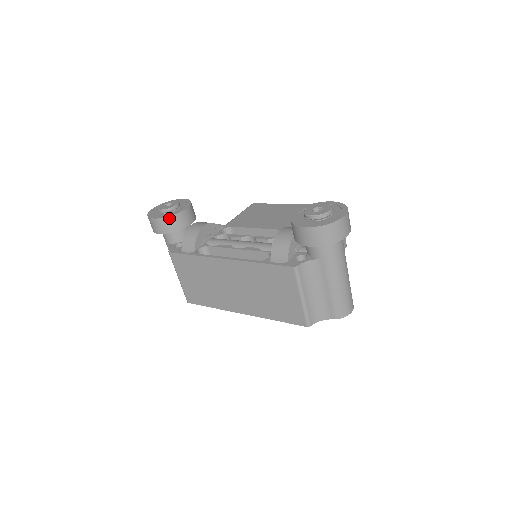
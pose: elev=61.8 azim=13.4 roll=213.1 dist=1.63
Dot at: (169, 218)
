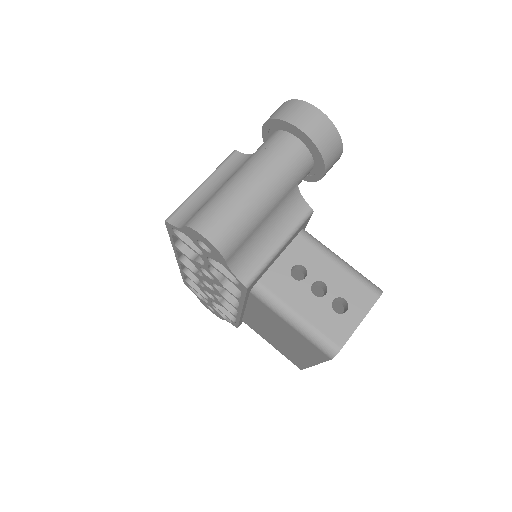
Dot at: occluded
